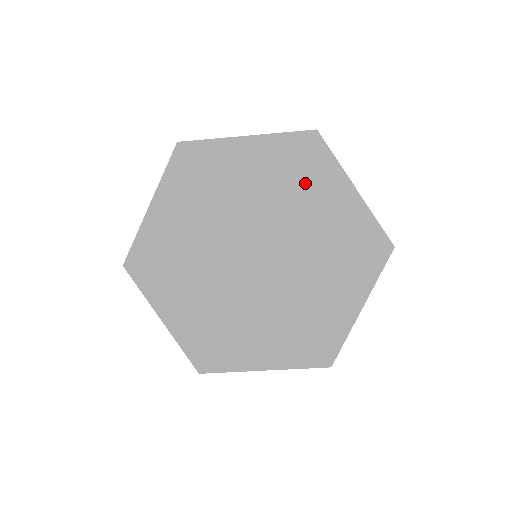
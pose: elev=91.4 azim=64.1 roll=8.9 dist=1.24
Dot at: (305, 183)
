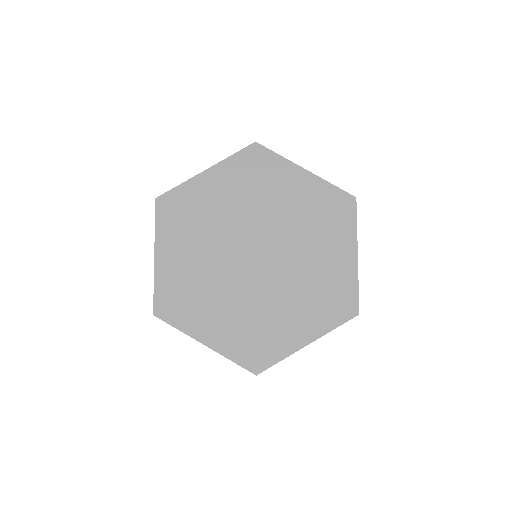
Dot at: (266, 183)
